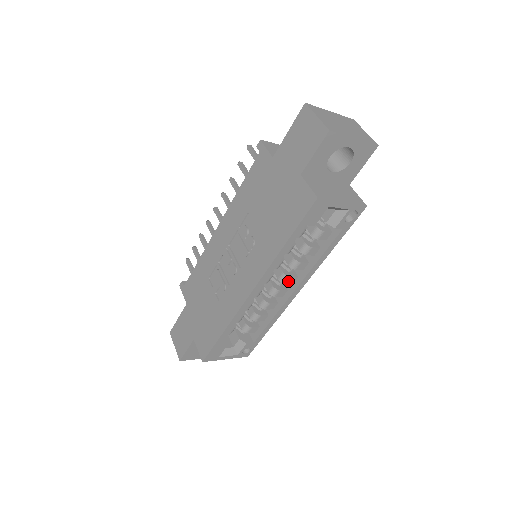
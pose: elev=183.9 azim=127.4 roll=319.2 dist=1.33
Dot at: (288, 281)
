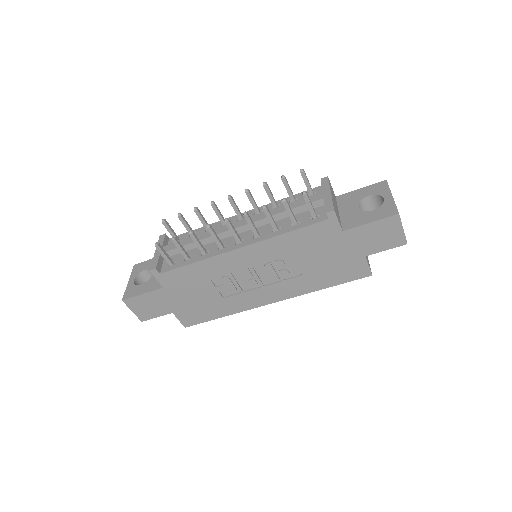
Dot at: occluded
